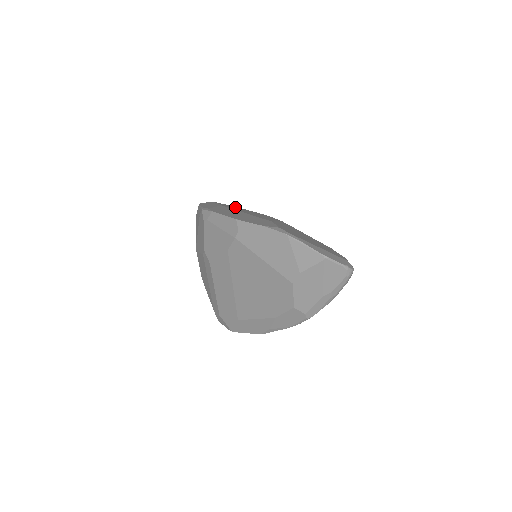
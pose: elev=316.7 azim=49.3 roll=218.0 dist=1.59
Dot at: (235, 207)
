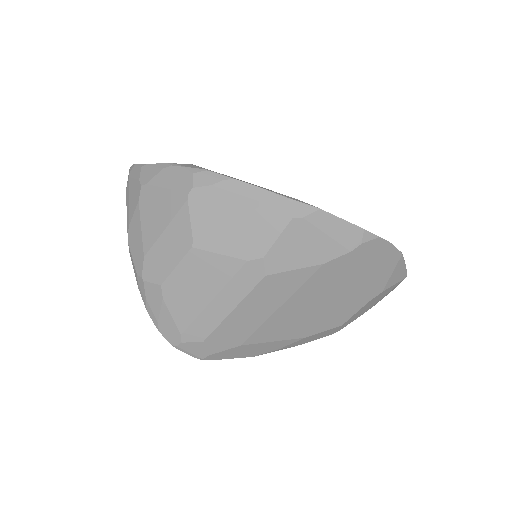
Dot at: occluded
